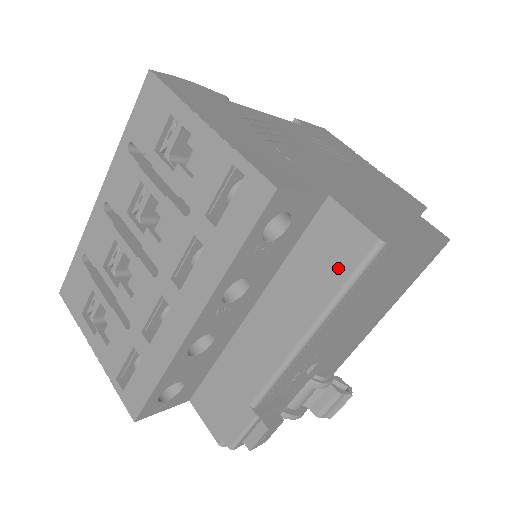
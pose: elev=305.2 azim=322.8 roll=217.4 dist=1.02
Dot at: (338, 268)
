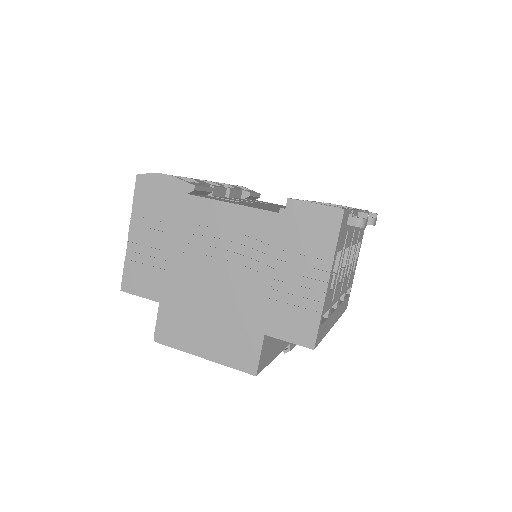
Dot at: occluded
